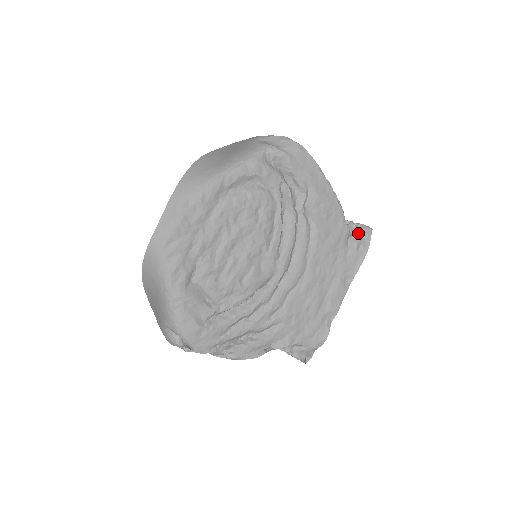
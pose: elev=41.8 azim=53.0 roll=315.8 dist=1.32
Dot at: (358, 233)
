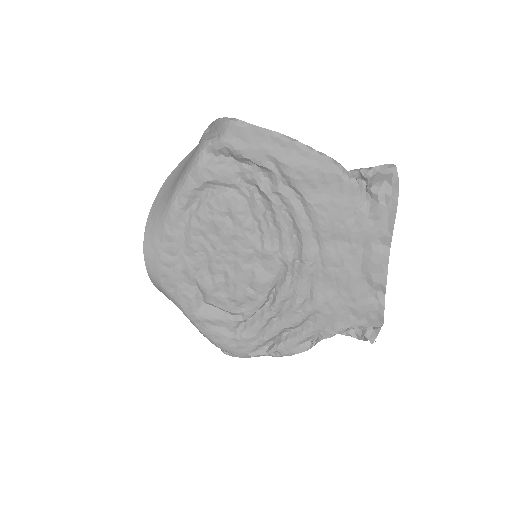
Dot at: (378, 179)
